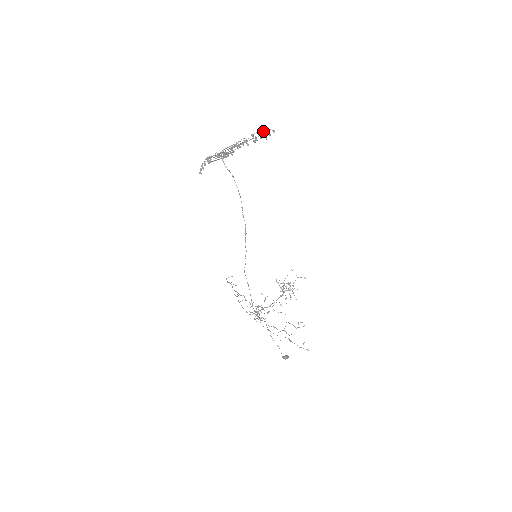
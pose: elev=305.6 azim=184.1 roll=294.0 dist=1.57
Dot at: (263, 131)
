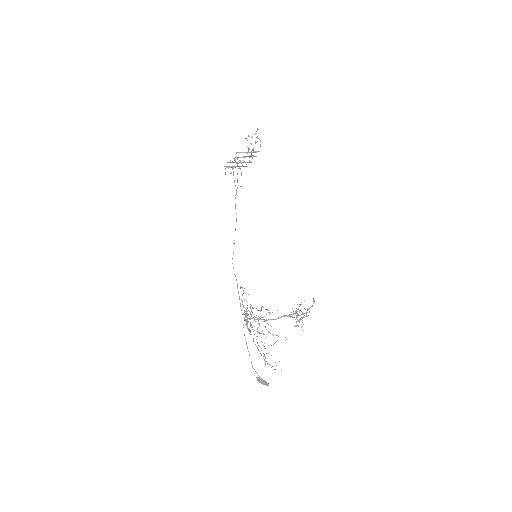
Dot at: occluded
